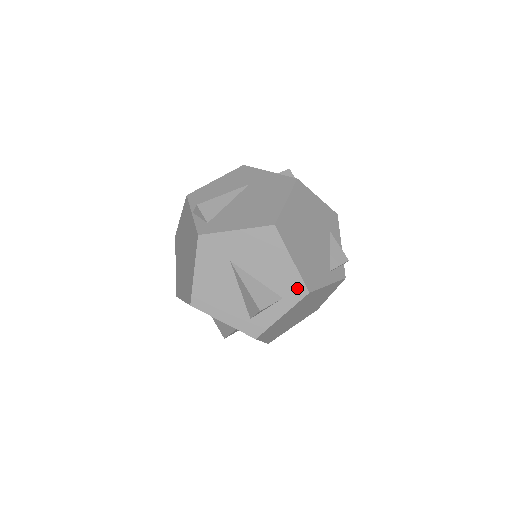
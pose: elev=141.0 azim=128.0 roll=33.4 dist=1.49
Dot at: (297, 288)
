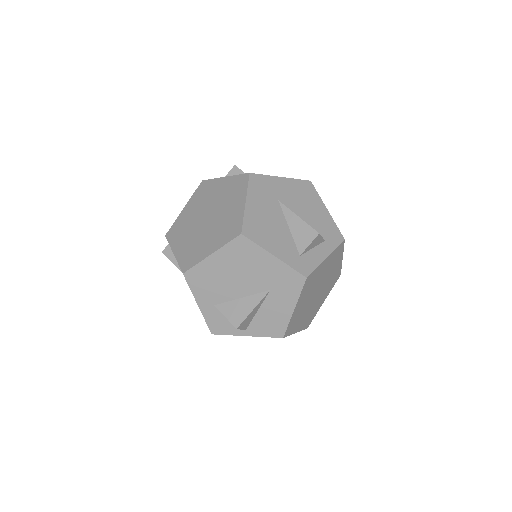
Dot at: (335, 234)
